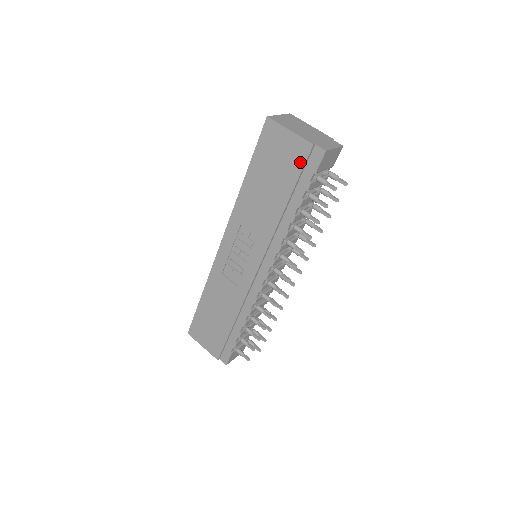
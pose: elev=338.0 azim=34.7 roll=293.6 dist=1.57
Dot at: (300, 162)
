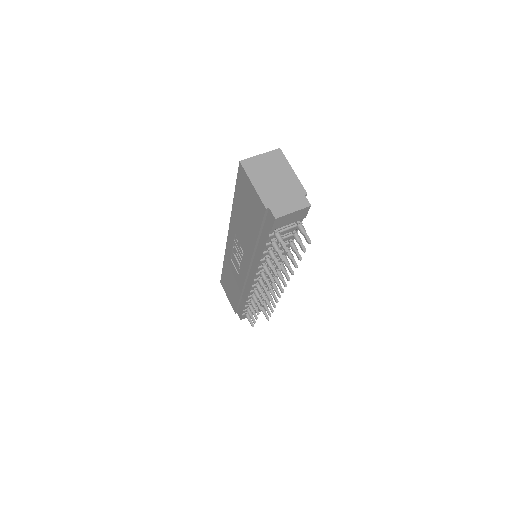
Dot at: (260, 216)
